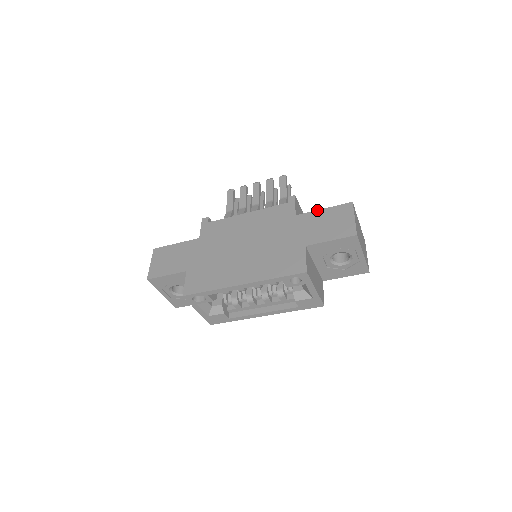
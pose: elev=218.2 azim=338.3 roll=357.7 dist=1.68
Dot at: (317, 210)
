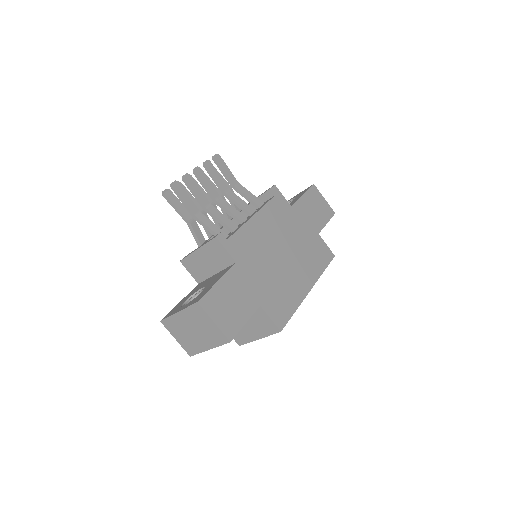
Dot at: (301, 197)
